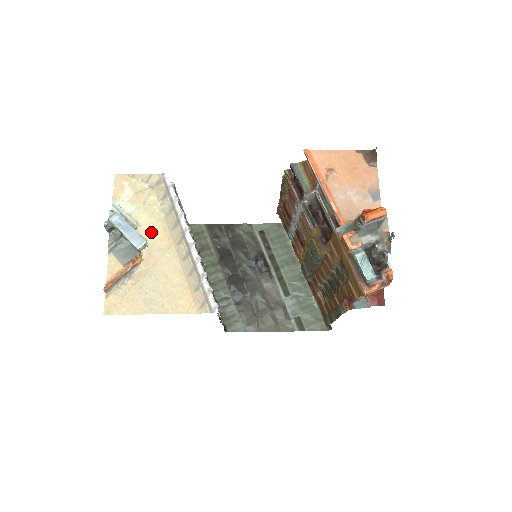
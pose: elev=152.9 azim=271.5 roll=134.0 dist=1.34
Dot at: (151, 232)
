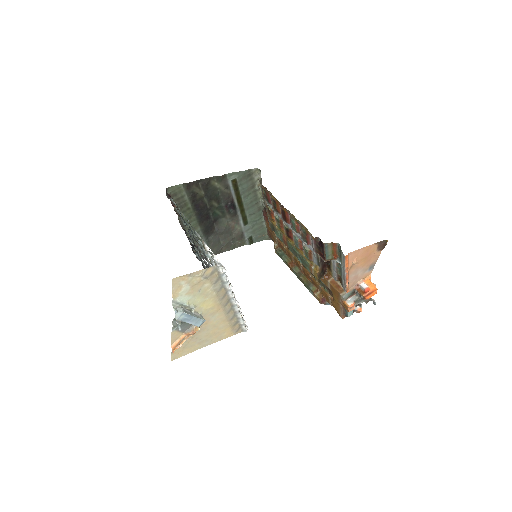
Dot at: (205, 307)
